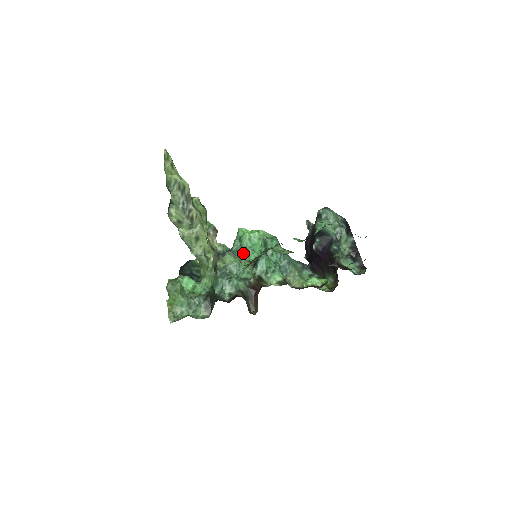
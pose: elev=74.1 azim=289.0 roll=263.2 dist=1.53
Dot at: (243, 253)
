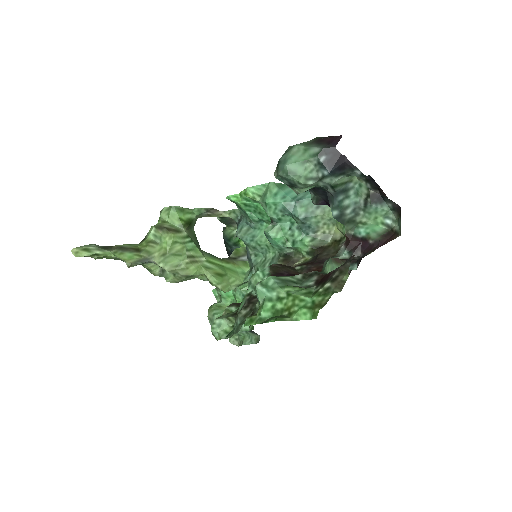
Dot at: (253, 221)
